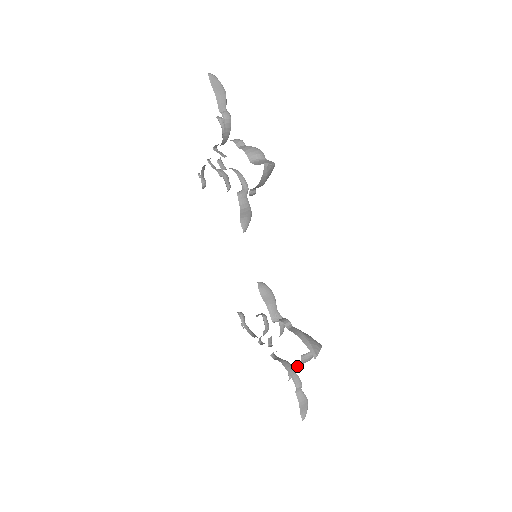
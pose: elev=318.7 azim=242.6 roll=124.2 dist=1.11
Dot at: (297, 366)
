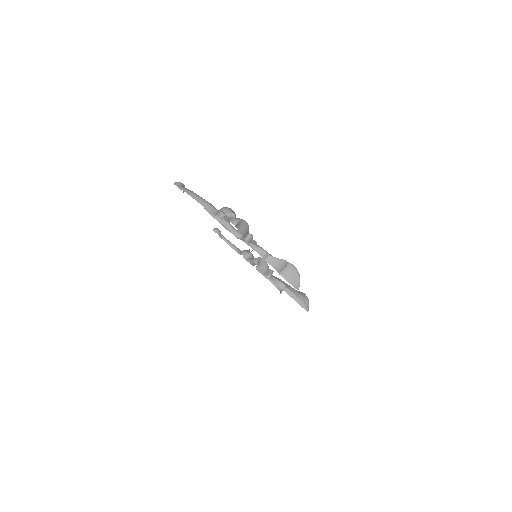
Dot at: occluded
